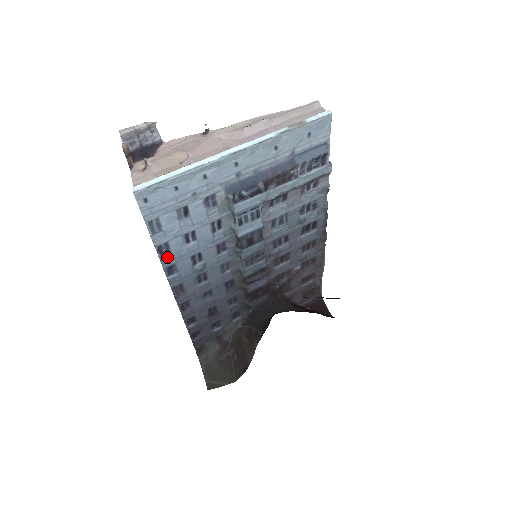
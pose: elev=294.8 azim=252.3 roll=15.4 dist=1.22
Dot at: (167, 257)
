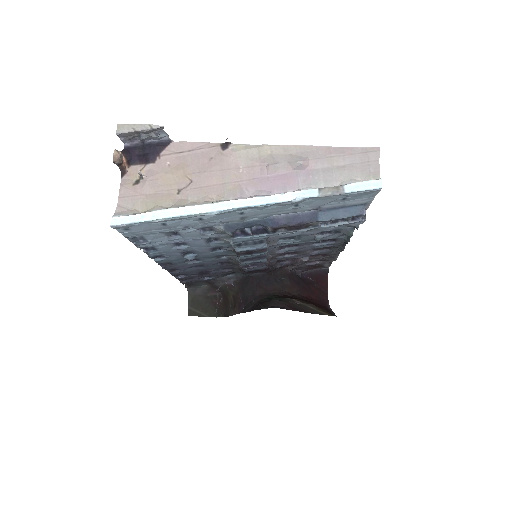
Dot at: (153, 252)
